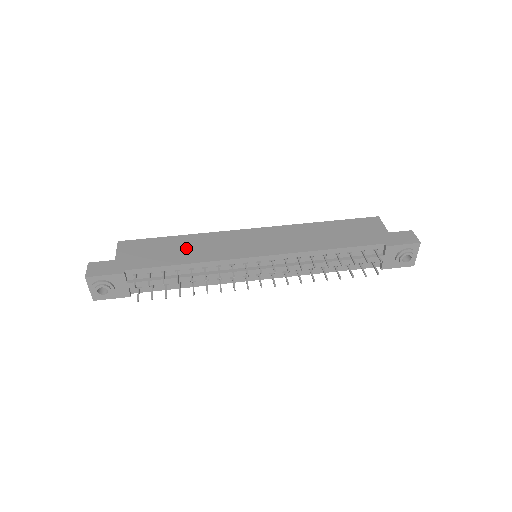
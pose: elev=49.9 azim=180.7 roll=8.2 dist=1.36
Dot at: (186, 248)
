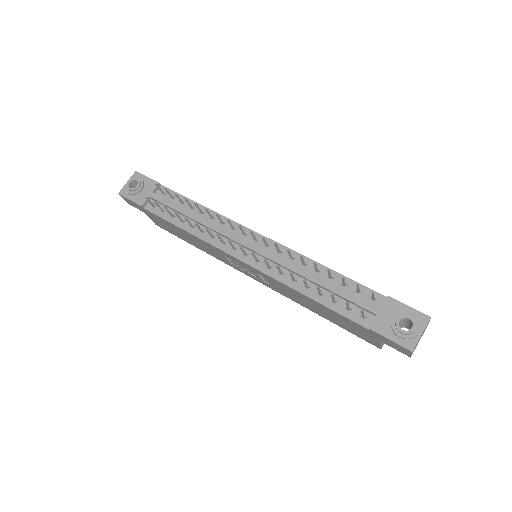
Dot at: occluded
